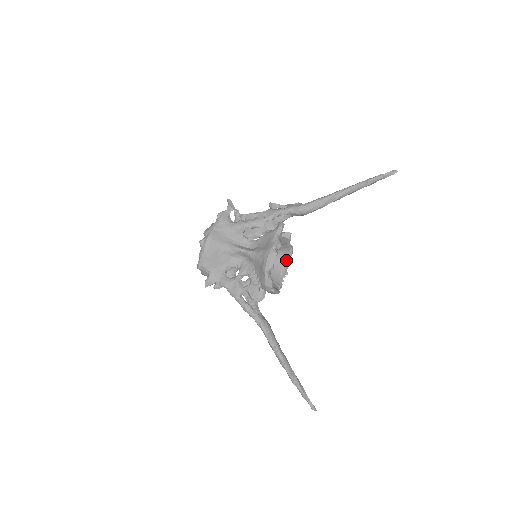
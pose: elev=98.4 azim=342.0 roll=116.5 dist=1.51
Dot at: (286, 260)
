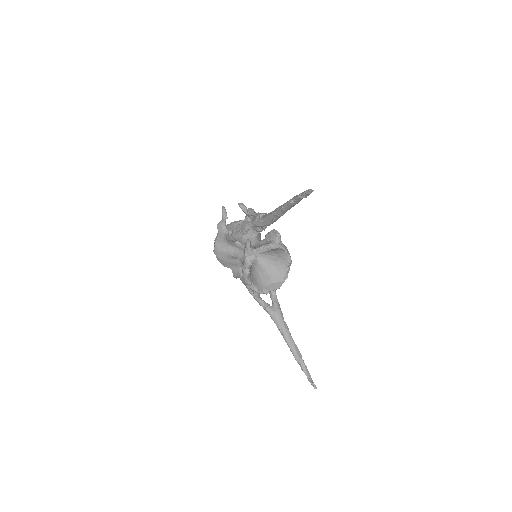
Dot at: (284, 253)
